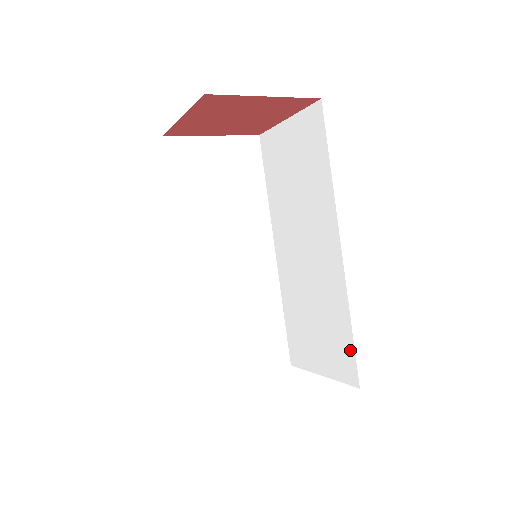
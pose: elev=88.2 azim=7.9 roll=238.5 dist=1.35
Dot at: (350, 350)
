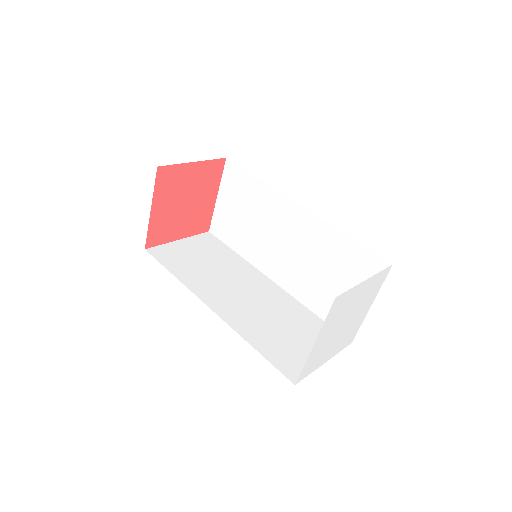
Dot at: (364, 252)
